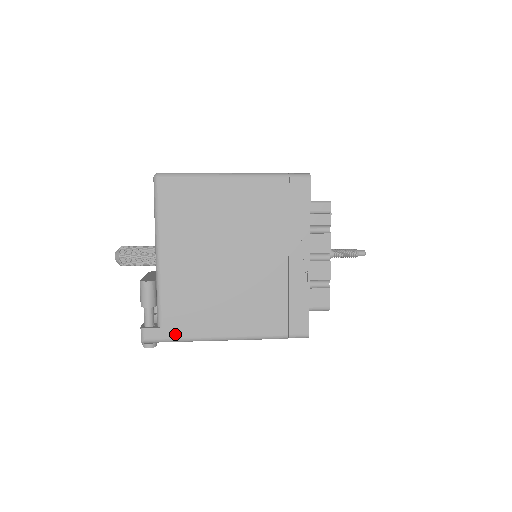
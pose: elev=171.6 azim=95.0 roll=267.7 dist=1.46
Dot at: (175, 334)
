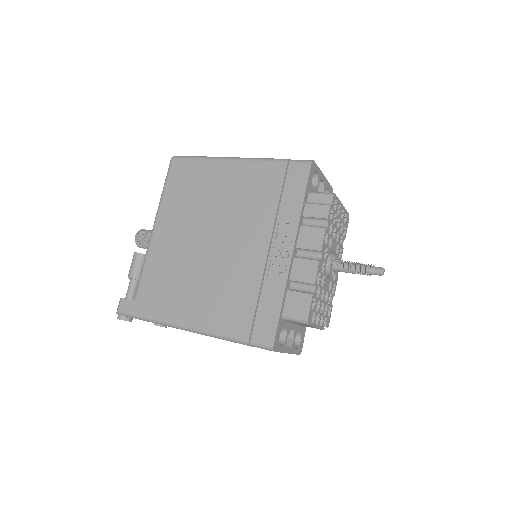
Dot at: (144, 310)
